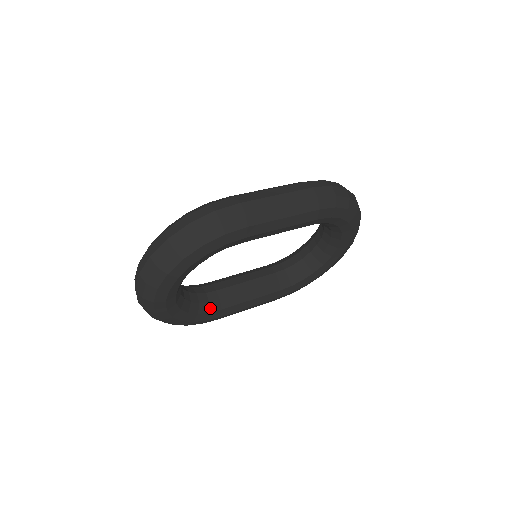
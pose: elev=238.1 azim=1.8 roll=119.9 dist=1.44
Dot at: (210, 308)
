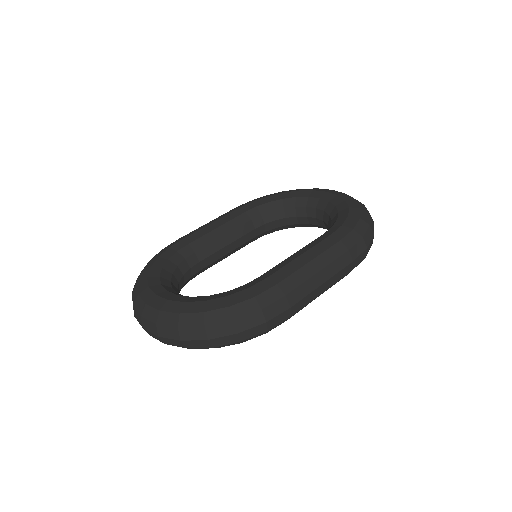
Dot at: (191, 279)
